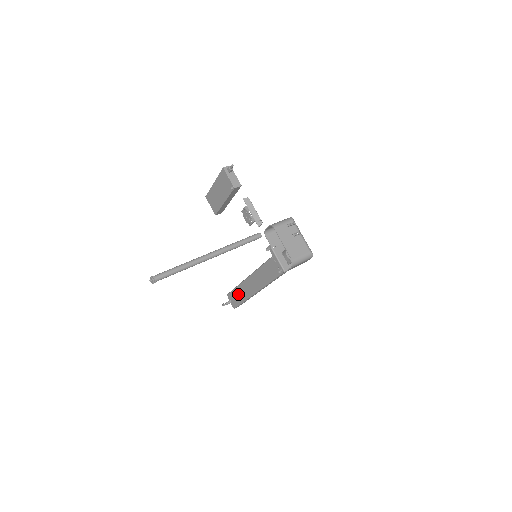
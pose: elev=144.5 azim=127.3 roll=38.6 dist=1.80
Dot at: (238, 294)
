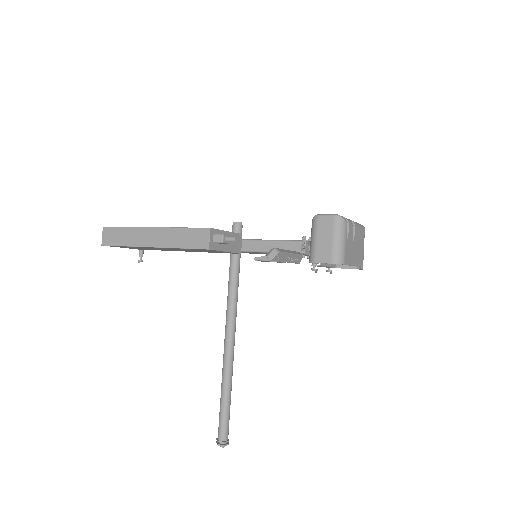
Dot at: occluded
